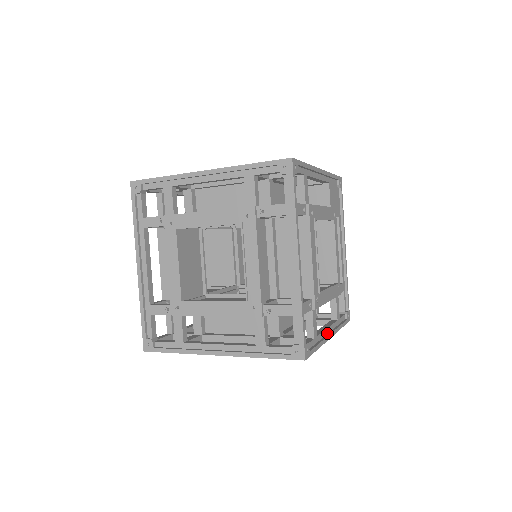
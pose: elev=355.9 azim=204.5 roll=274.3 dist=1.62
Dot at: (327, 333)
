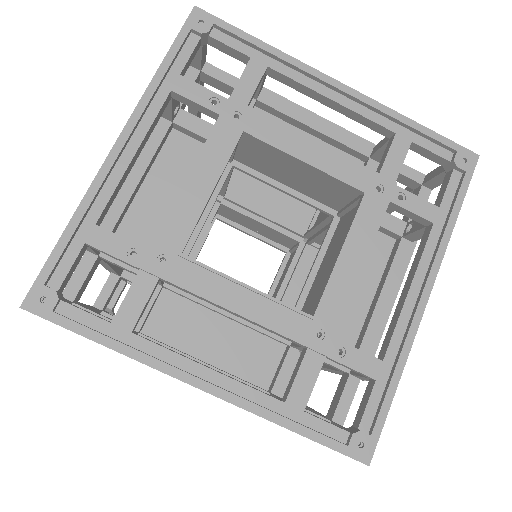
Dot at: occluded
